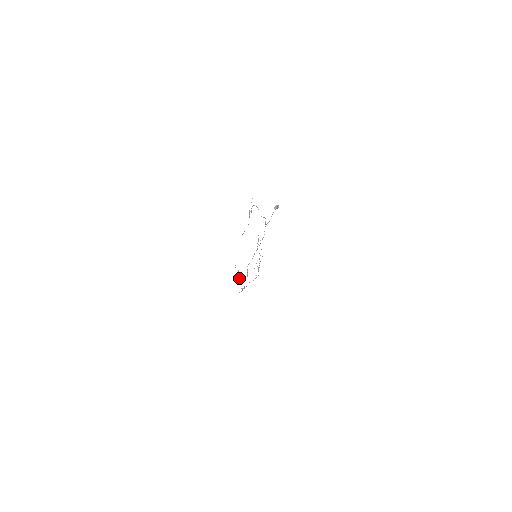
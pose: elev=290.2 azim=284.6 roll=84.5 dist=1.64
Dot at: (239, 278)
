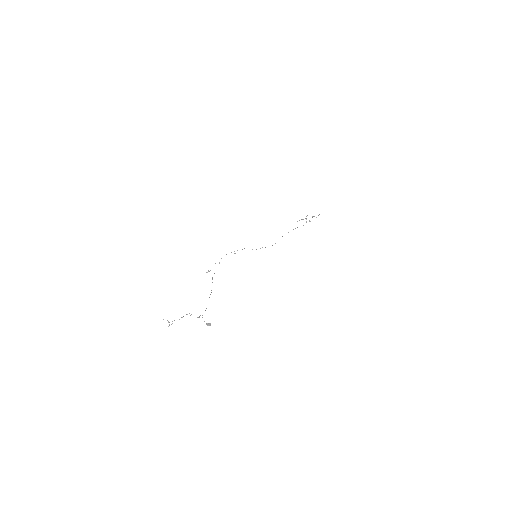
Dot at: (208, 271)
